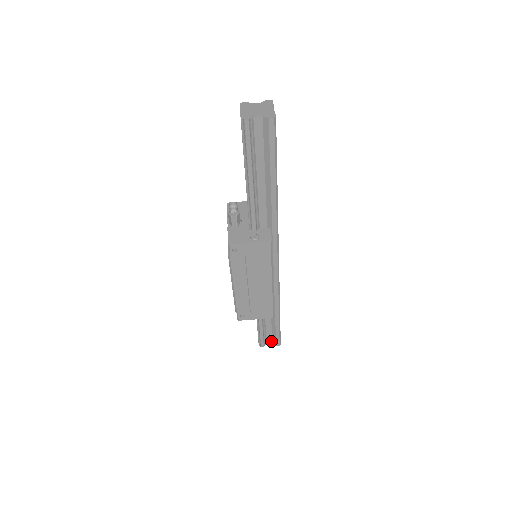
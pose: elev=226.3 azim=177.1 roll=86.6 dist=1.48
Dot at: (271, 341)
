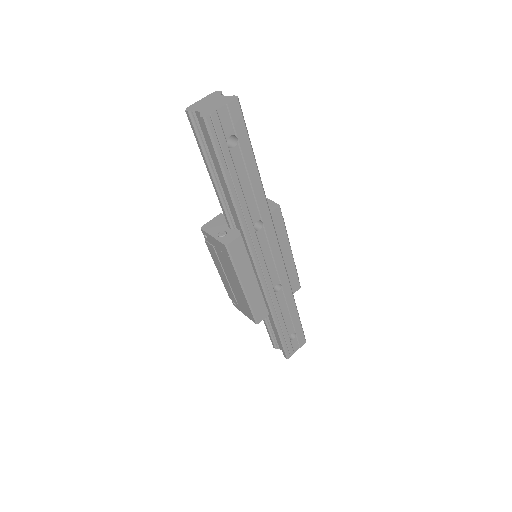
Dot at: occluded
